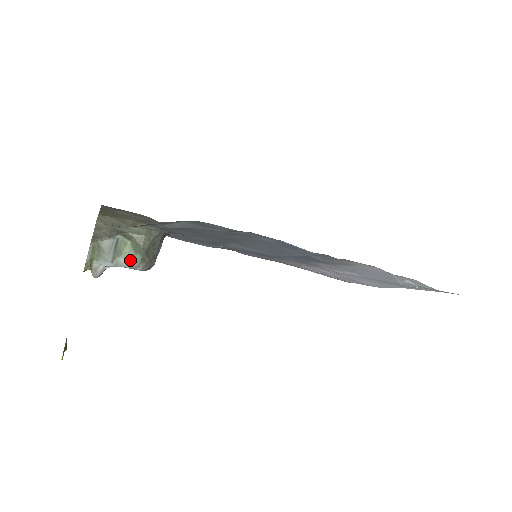
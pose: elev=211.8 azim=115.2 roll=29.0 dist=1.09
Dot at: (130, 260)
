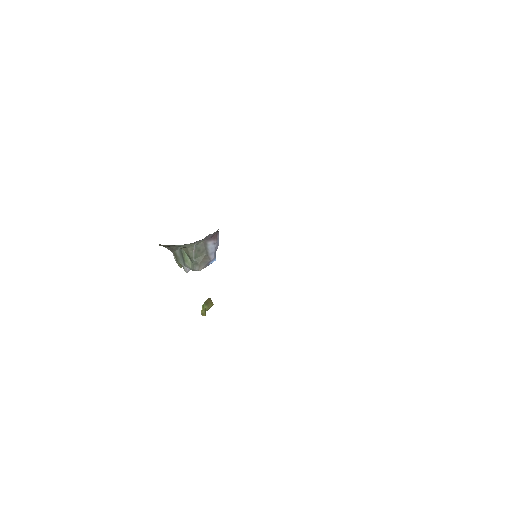
Dot at: (190, 265)
